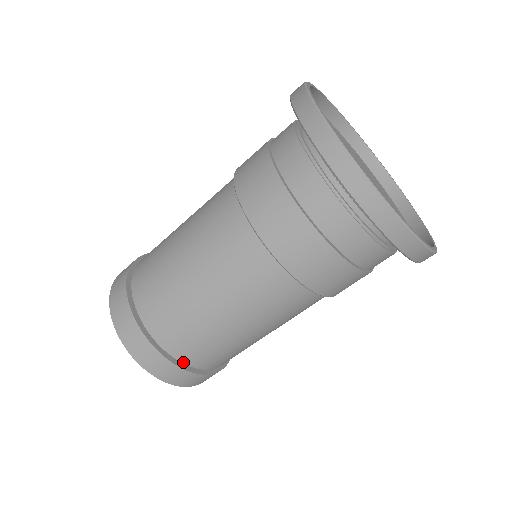
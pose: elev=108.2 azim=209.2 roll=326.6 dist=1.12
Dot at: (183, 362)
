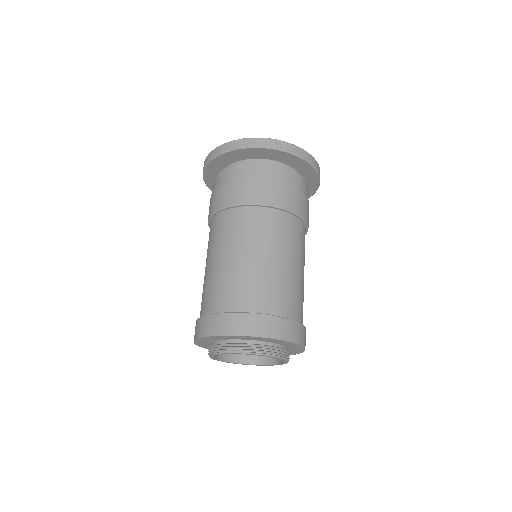
Dot at: (291, 319)
